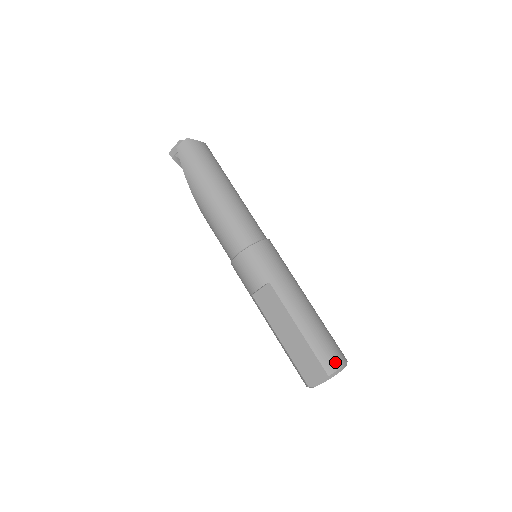
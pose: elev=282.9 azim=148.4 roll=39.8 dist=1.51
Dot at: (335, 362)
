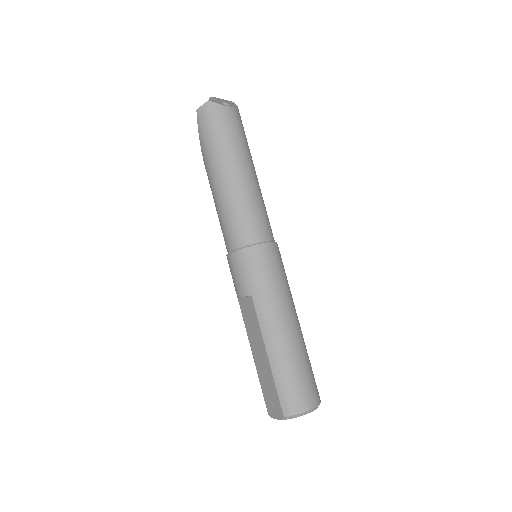
Dot at: (296, 405)
